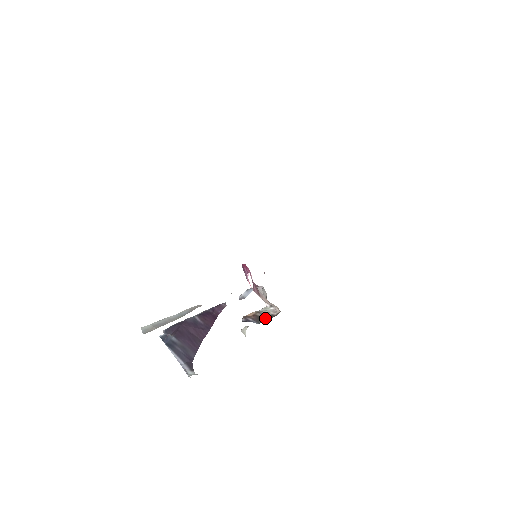
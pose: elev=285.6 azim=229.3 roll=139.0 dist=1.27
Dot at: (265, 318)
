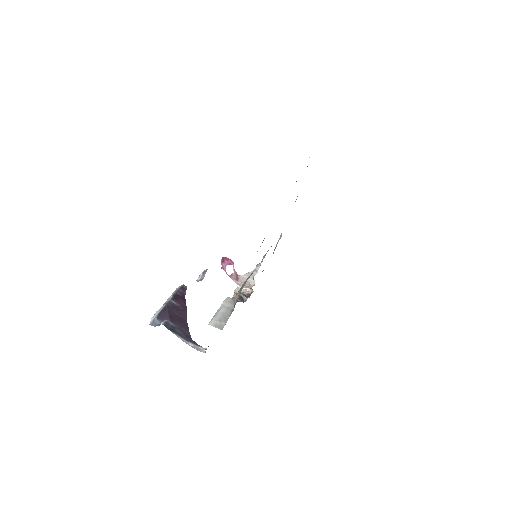
Dot at: (248, 297)
